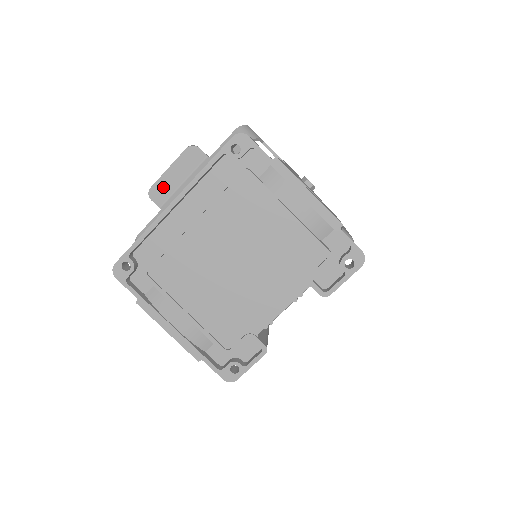
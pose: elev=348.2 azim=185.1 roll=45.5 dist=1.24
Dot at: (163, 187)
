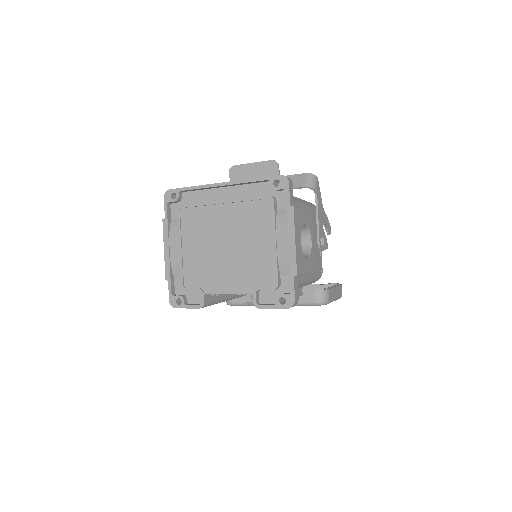
Dot at: (241, 171)
